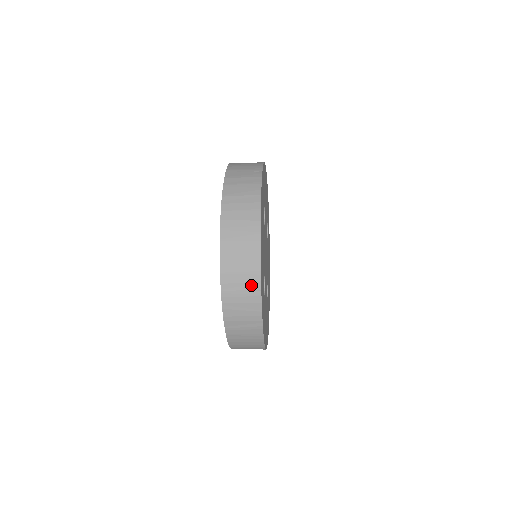
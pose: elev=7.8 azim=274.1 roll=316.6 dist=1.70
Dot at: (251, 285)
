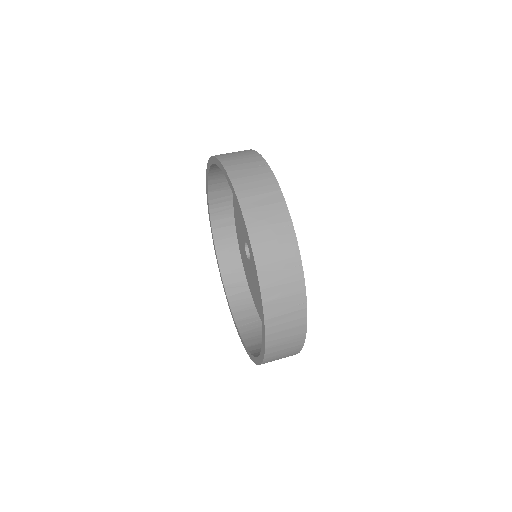
Dot at: occluded
